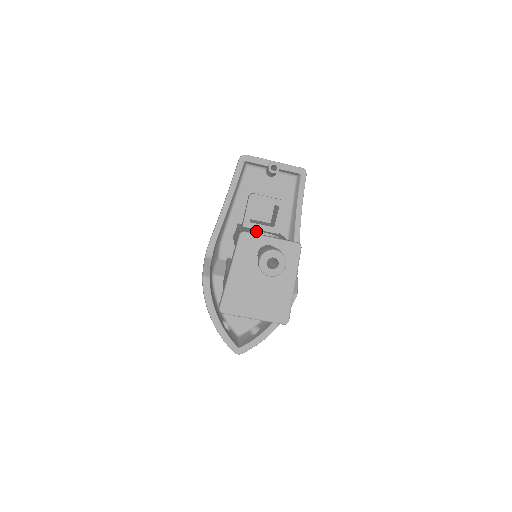
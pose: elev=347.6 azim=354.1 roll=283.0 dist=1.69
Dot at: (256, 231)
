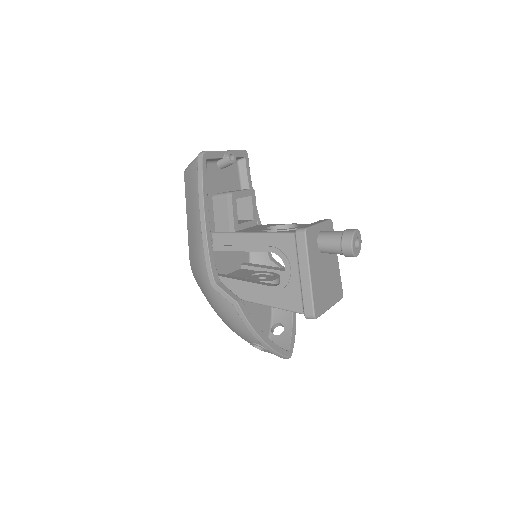
Dot at: (266, 228)
